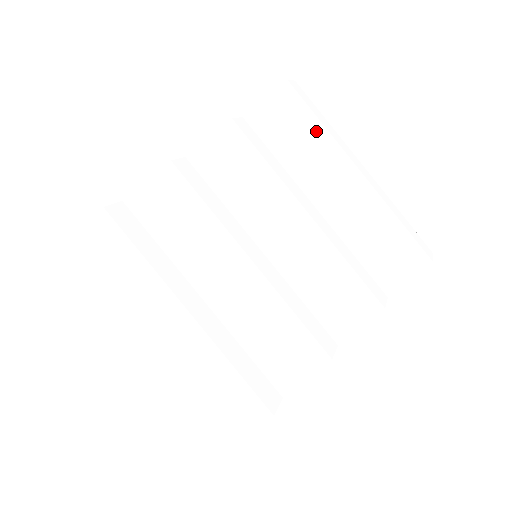
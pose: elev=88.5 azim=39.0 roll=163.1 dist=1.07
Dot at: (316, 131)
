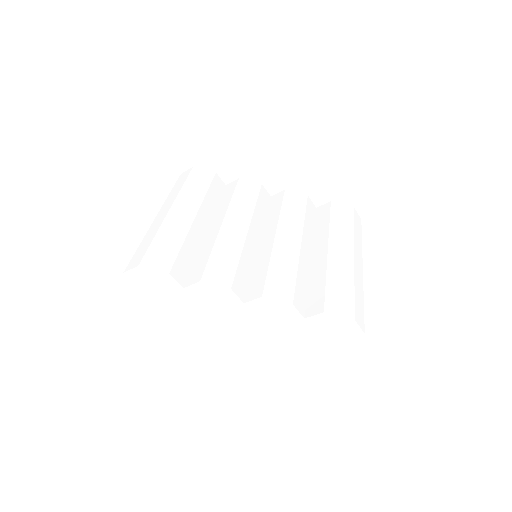
Dot at: (347, 227)
